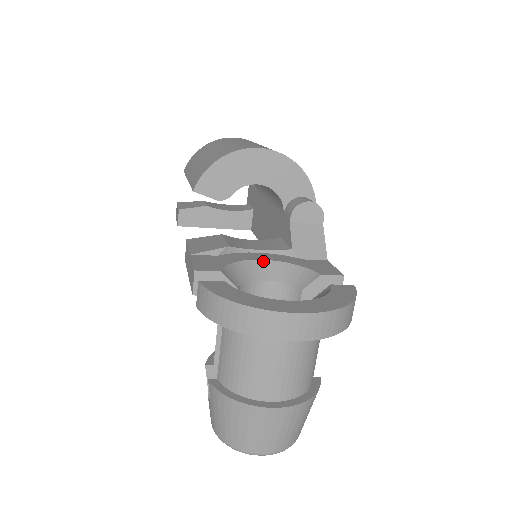
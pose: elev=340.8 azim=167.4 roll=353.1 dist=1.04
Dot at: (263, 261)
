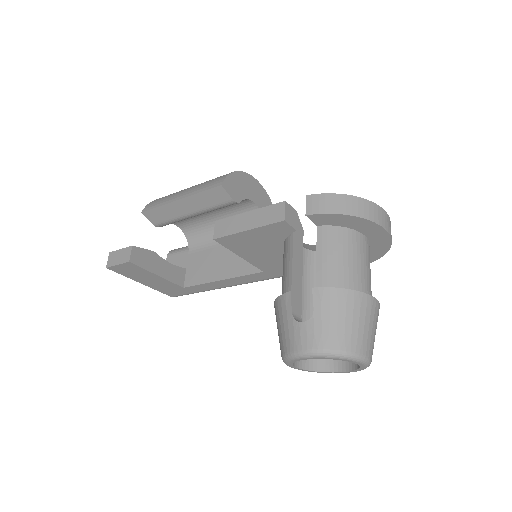
Dot at: occluded
